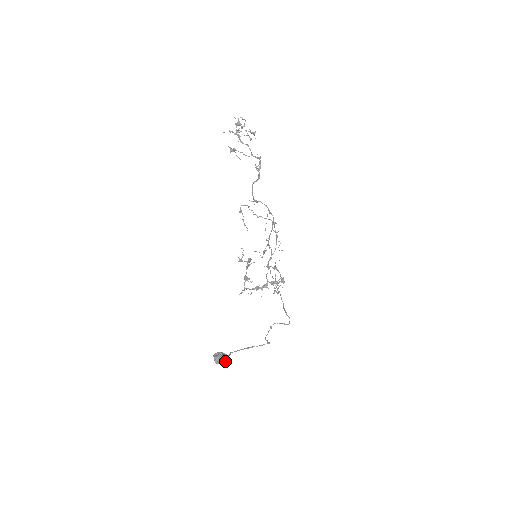
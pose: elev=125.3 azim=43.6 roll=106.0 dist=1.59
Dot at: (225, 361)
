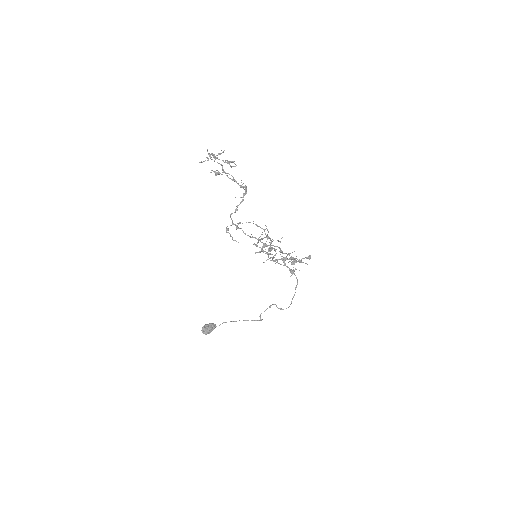
Dot at: (208, 333)
